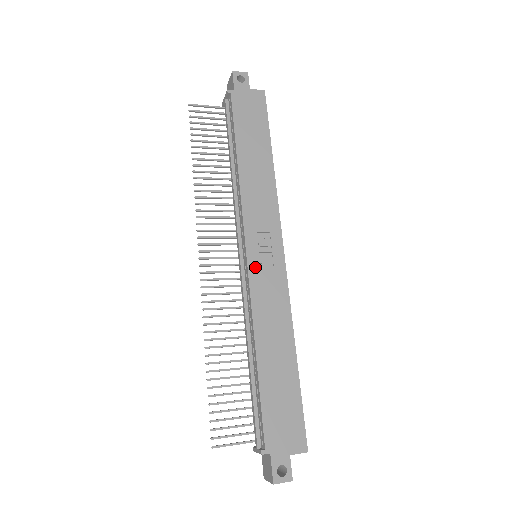
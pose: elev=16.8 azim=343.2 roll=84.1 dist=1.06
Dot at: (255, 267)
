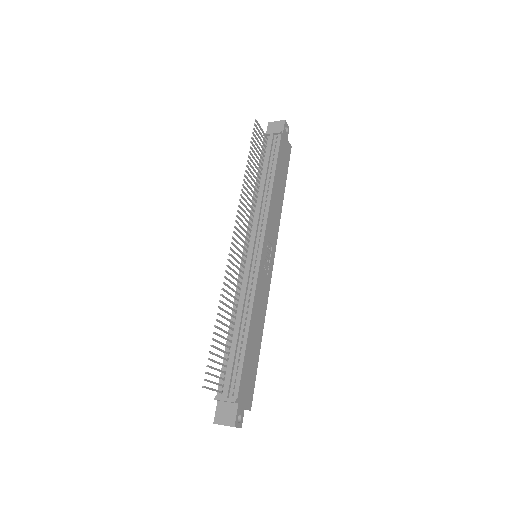
Dot at: (262, 265)
